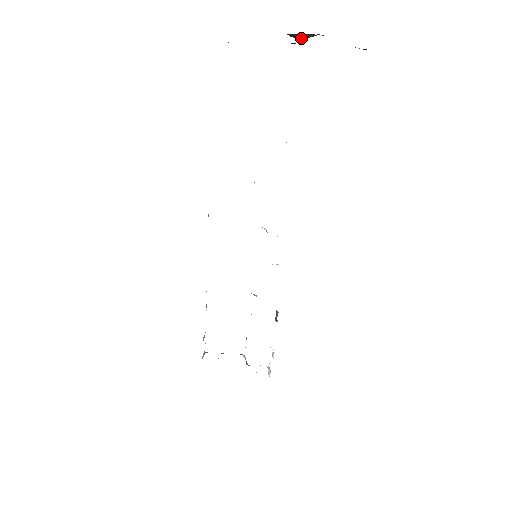
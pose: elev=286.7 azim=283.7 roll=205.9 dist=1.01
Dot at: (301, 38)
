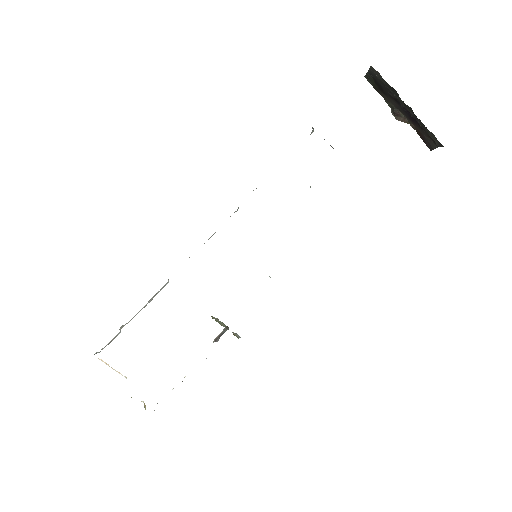
Dot at: (398, 118)
